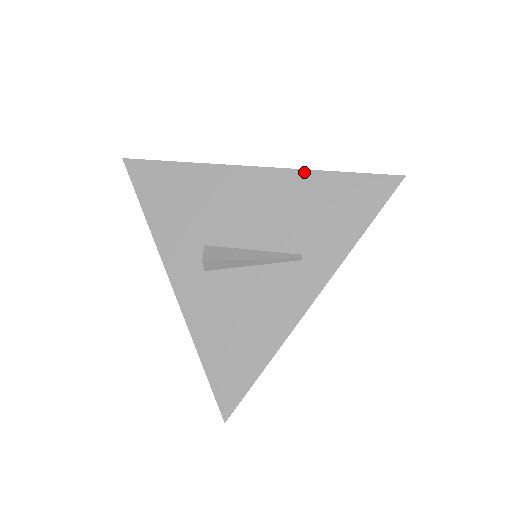
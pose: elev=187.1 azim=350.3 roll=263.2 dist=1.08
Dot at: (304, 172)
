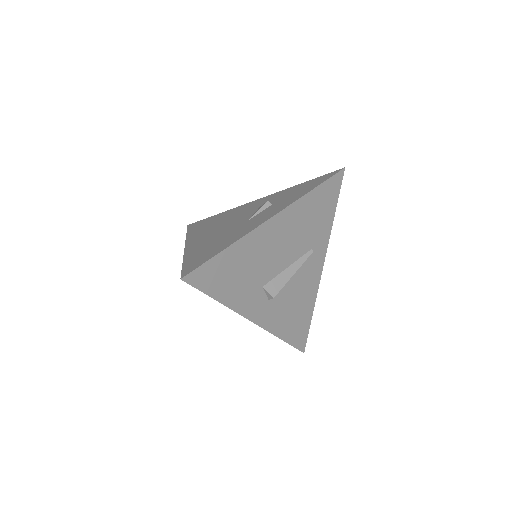
Dot at: (300, 200)
